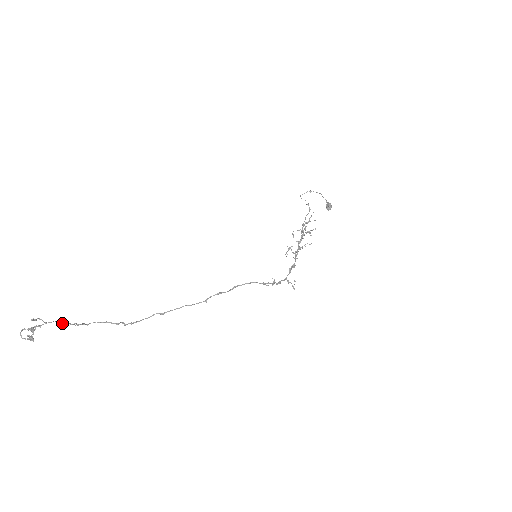
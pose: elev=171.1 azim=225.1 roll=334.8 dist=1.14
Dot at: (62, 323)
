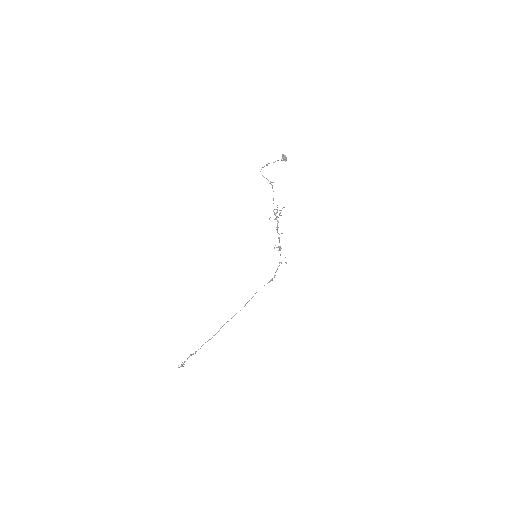
Dot at: (191, 355)
